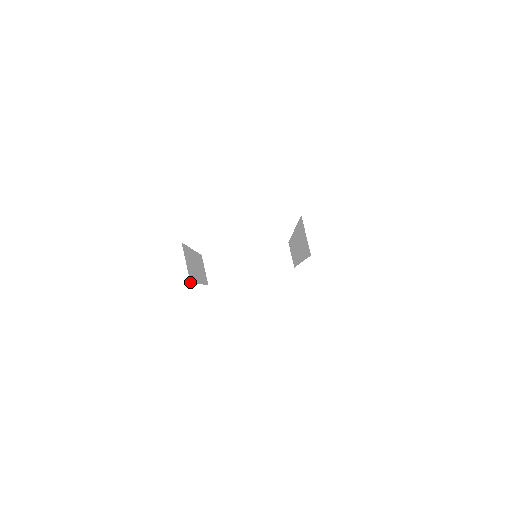
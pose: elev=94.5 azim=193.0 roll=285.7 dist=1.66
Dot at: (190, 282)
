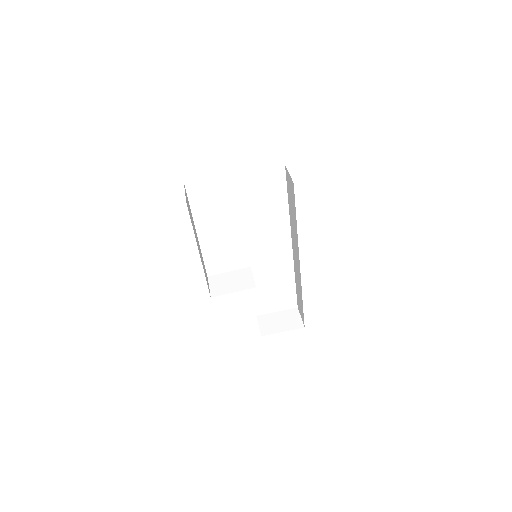
Dot at: occluded
